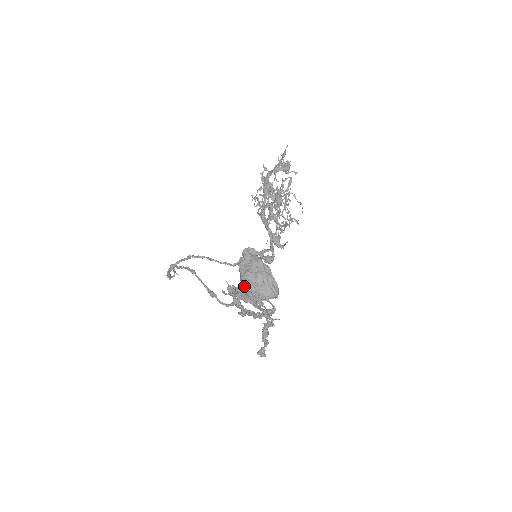
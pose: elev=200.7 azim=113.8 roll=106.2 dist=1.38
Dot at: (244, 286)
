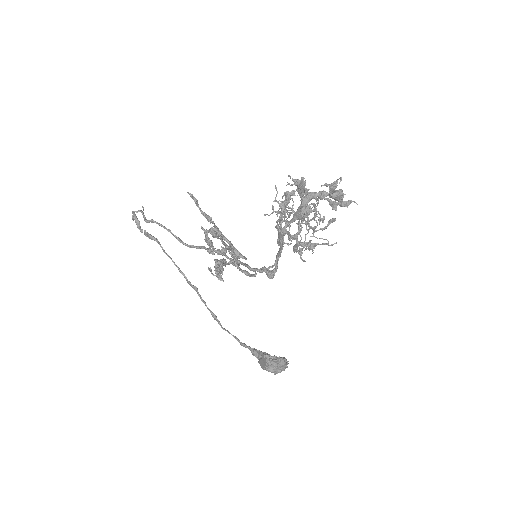
Dot at: (263, 369)
